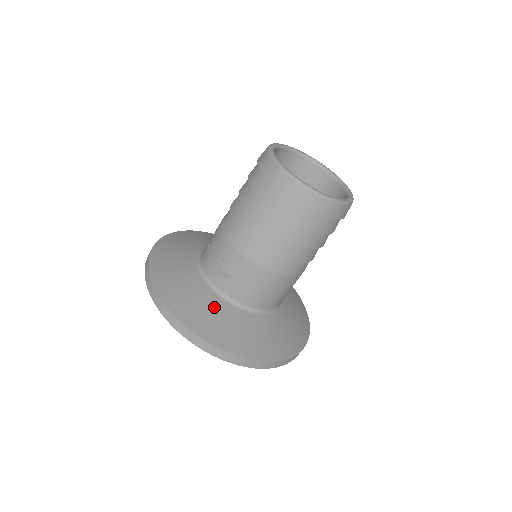
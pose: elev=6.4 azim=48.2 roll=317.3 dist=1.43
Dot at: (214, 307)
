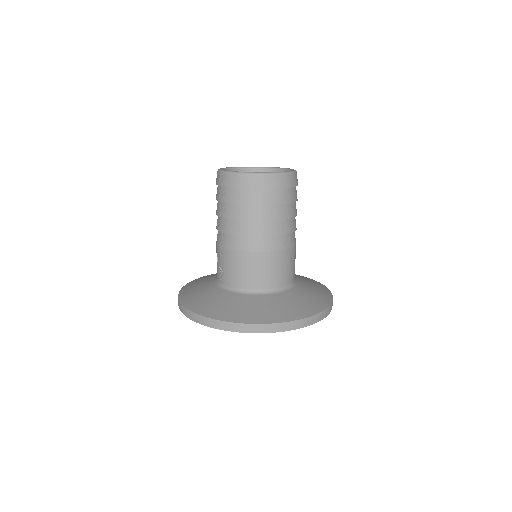
Dot at: (213, 294)
